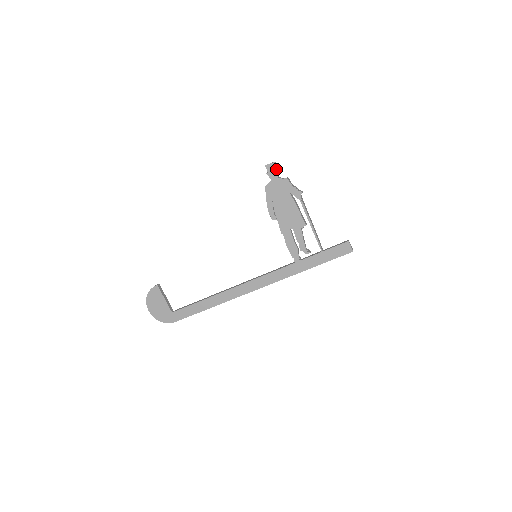
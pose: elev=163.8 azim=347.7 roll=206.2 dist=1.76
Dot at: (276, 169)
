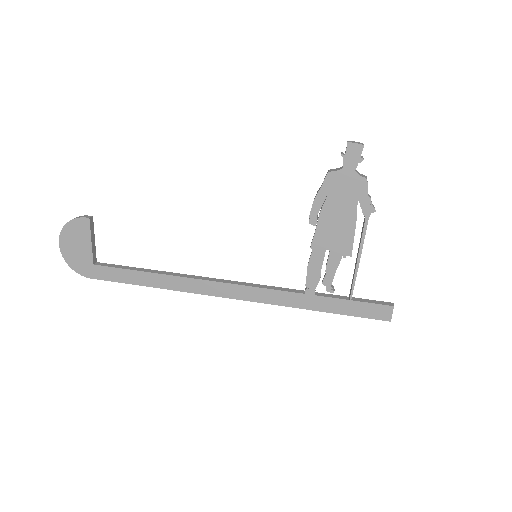
Dot at: (360, 157)
